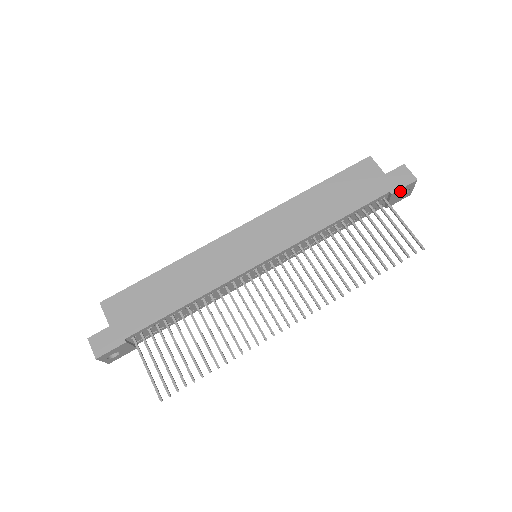
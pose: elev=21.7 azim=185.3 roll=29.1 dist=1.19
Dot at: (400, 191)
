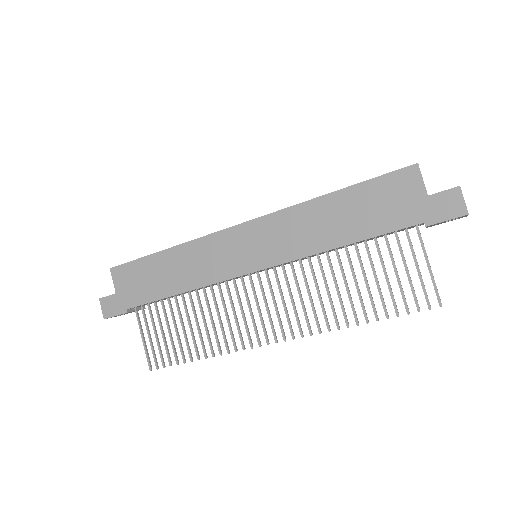
Dot at: (441, 222)
